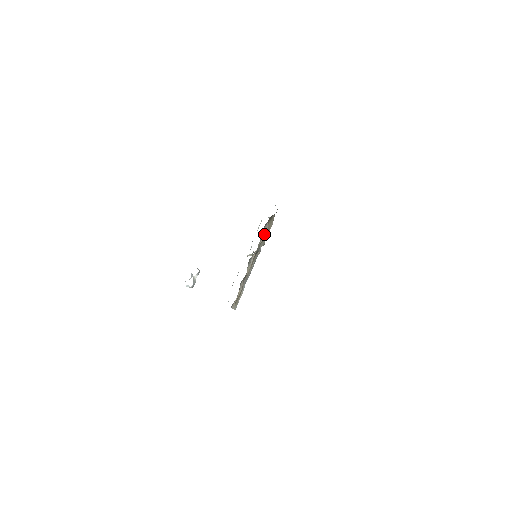
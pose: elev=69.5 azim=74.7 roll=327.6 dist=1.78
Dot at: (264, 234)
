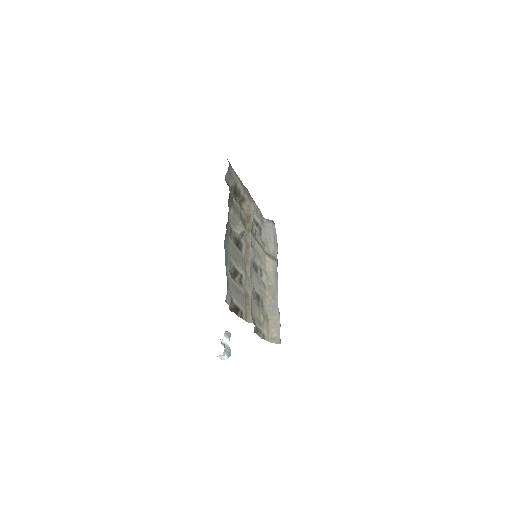
Dot at: (270, 239)
